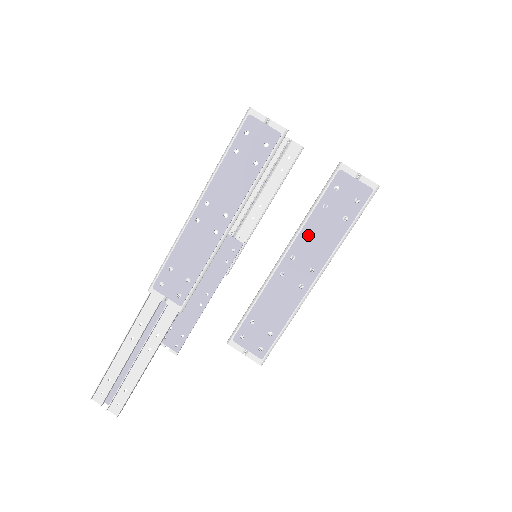
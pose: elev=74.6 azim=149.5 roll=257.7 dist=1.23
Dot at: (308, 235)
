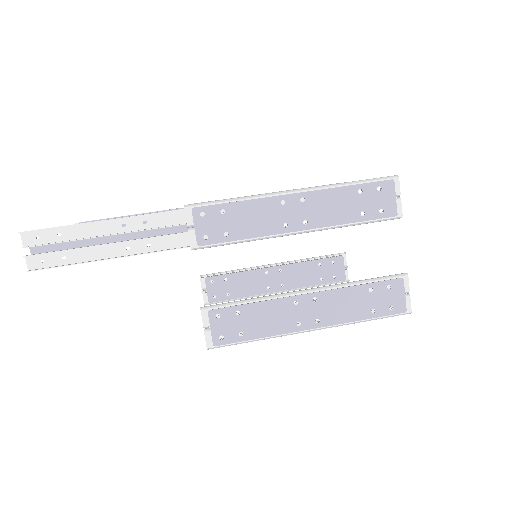
Dot at: (341, 296)
